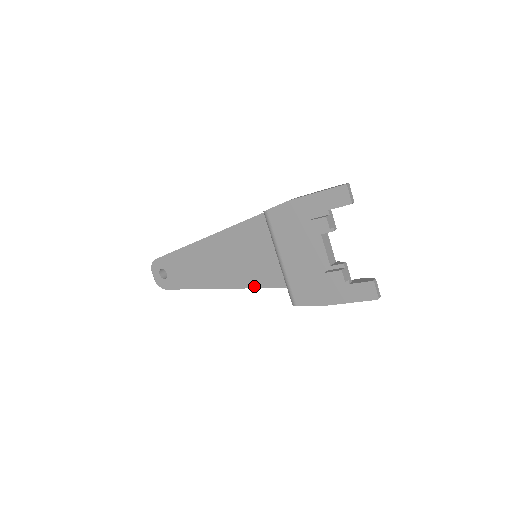
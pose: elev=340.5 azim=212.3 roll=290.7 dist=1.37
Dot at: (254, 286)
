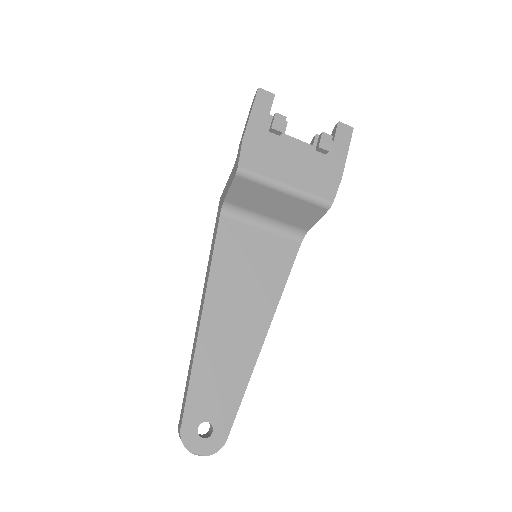
Dot at: (281, 290)
